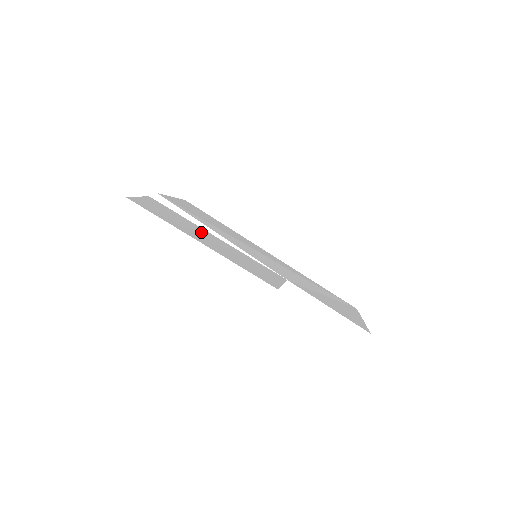
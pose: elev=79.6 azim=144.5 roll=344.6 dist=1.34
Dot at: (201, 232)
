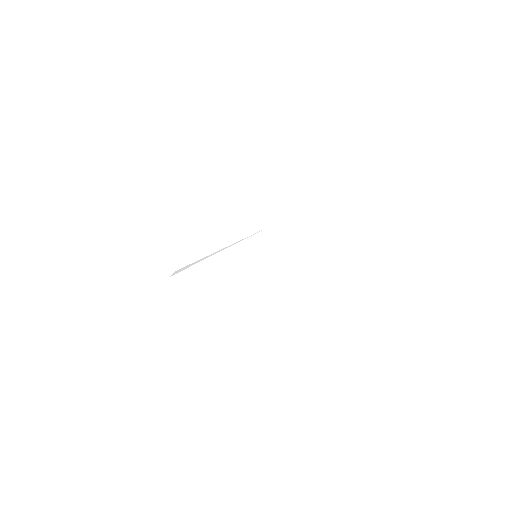
Dot at: occluded
